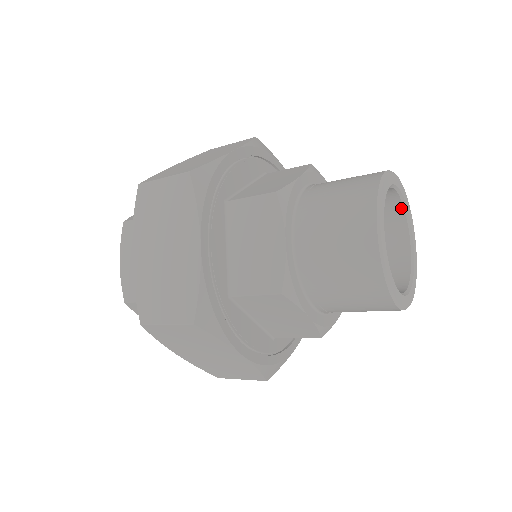
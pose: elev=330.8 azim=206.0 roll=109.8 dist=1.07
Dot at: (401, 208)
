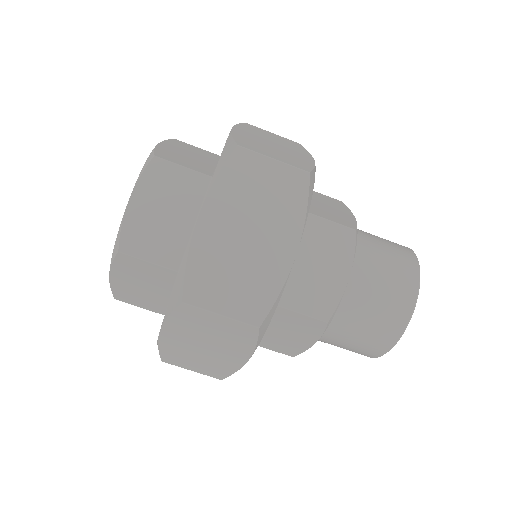
Dot at: occluded
